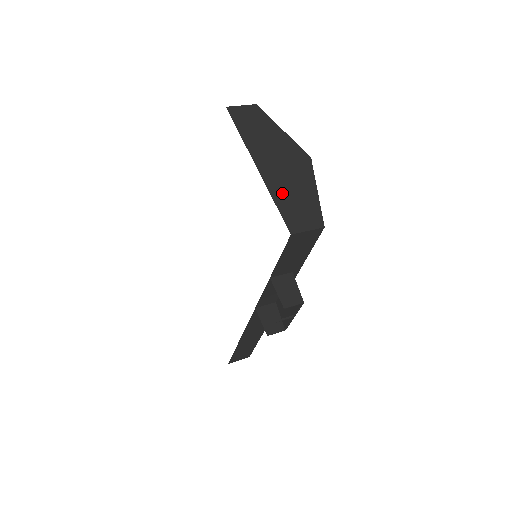
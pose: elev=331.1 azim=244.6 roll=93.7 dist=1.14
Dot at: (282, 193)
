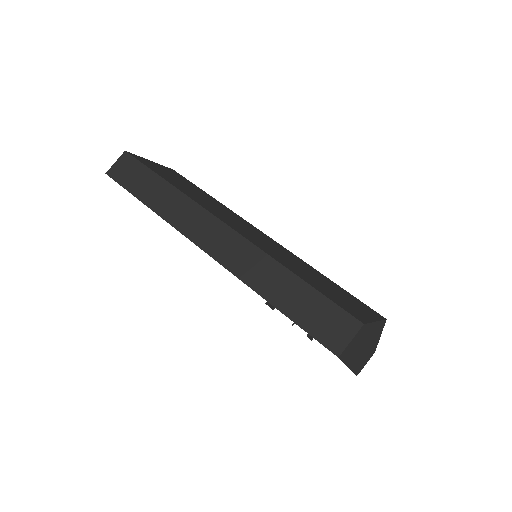
Dot at: (360, 364)
